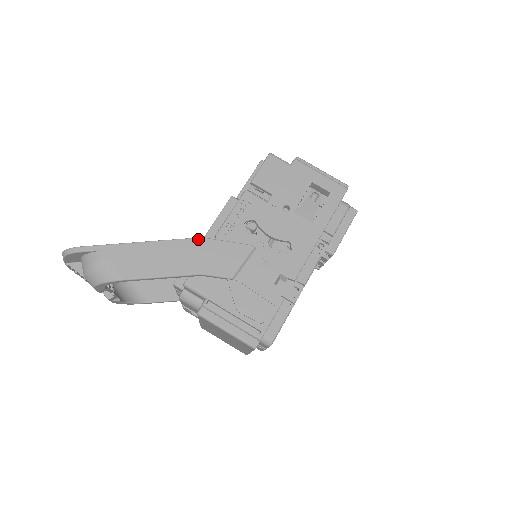
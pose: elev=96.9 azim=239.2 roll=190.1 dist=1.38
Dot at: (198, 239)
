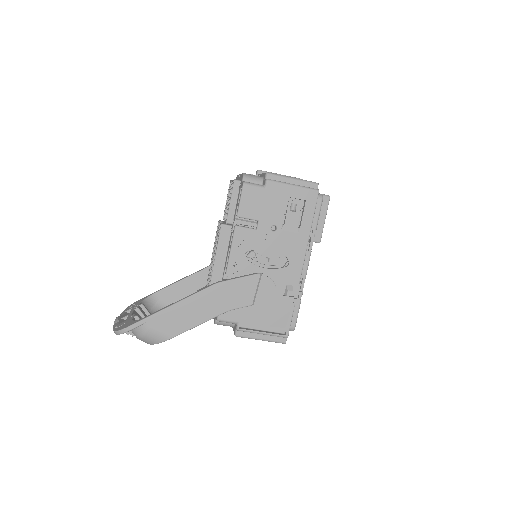
Dot at: (215, 285)
